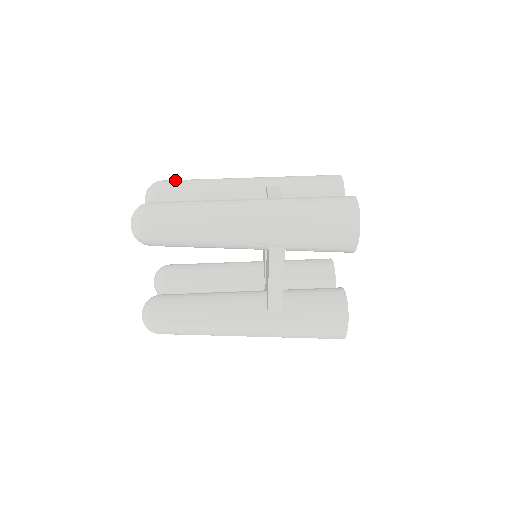
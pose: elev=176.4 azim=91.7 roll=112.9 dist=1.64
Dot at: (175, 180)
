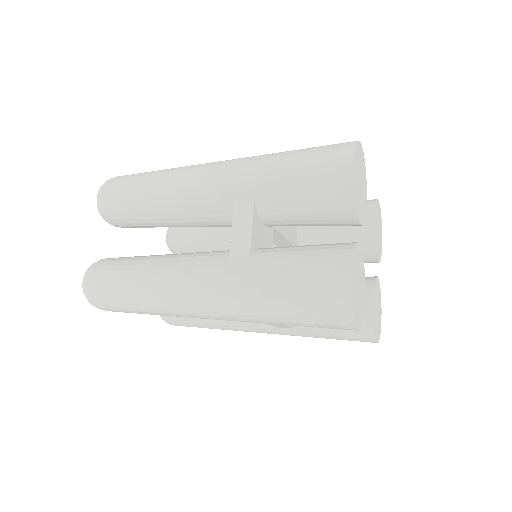
Dot at: (120, 189)
